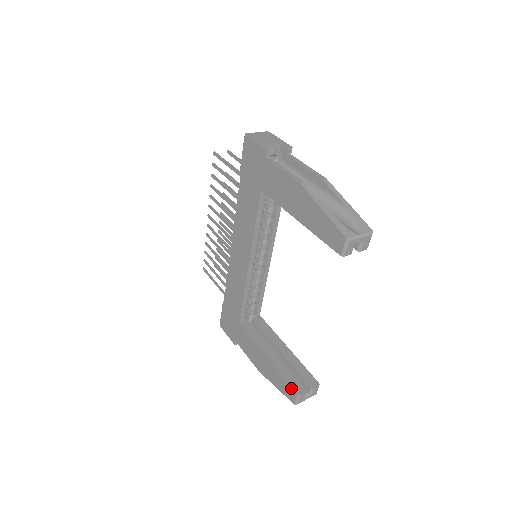
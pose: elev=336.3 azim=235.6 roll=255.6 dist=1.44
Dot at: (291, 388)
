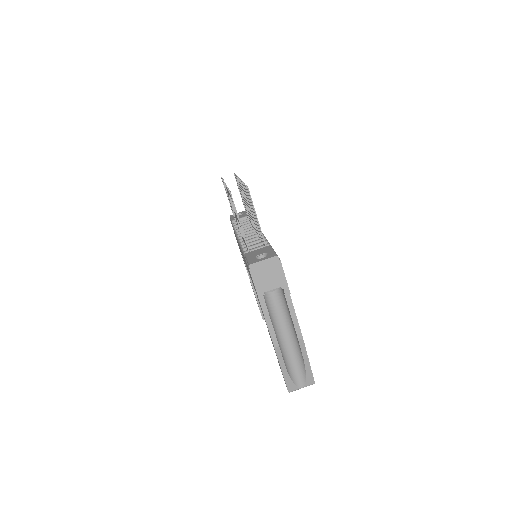
Dot at: occluded
